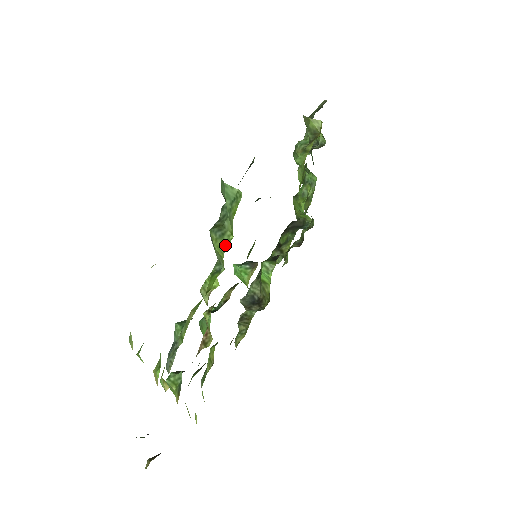
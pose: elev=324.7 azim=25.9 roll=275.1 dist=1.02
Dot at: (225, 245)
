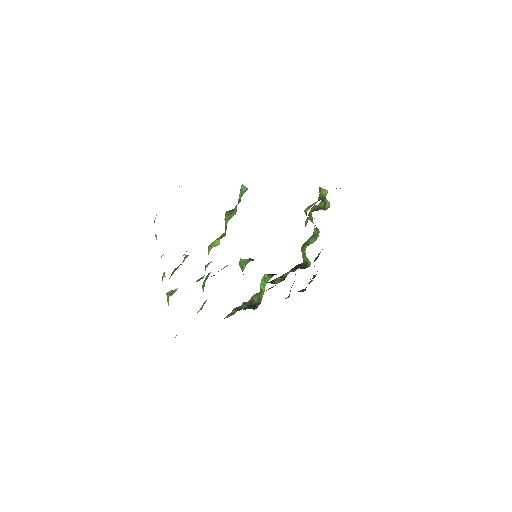
Dot at: (230, 218)
